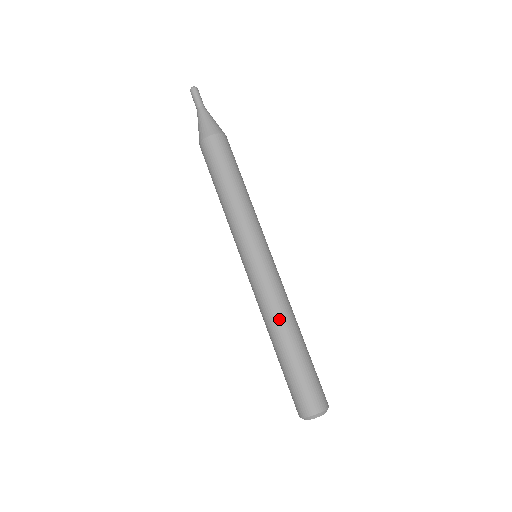
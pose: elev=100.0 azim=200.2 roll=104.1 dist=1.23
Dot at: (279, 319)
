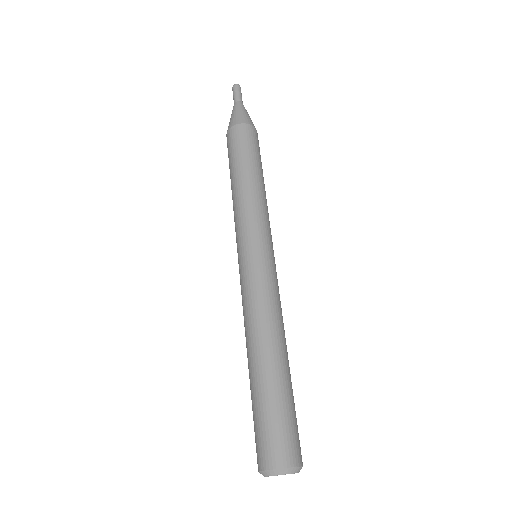
Dot at: (252, 331)
